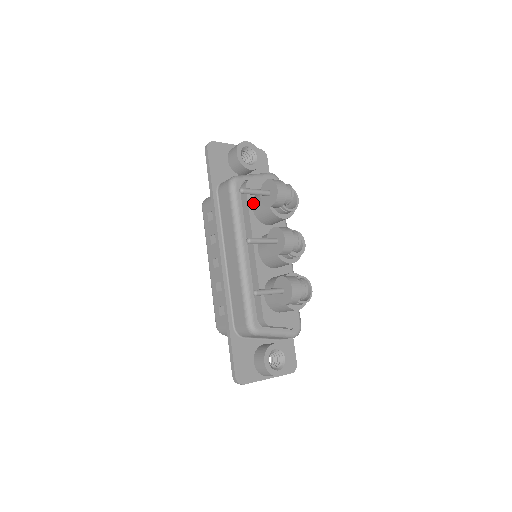
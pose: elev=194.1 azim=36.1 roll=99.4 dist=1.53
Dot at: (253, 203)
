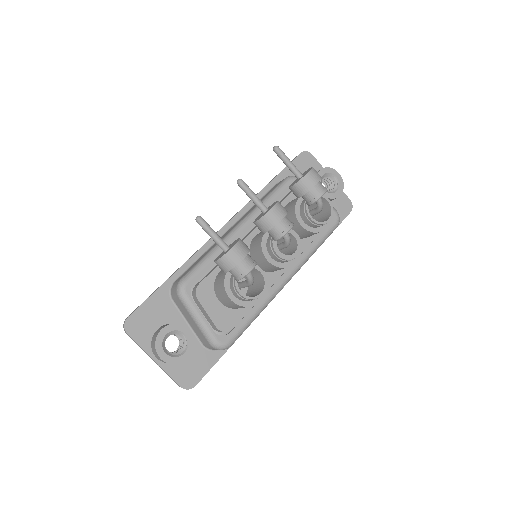
Dot at: (290, 201)
